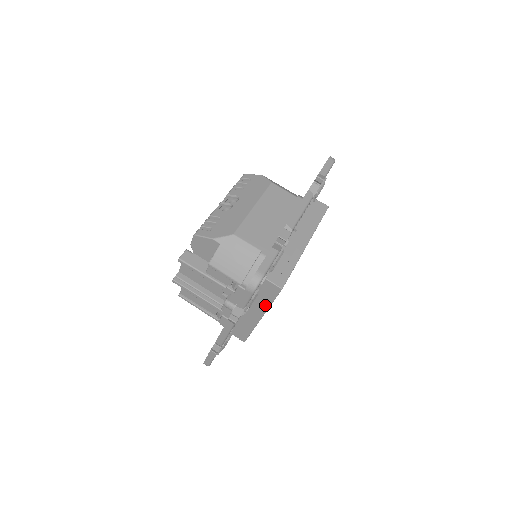
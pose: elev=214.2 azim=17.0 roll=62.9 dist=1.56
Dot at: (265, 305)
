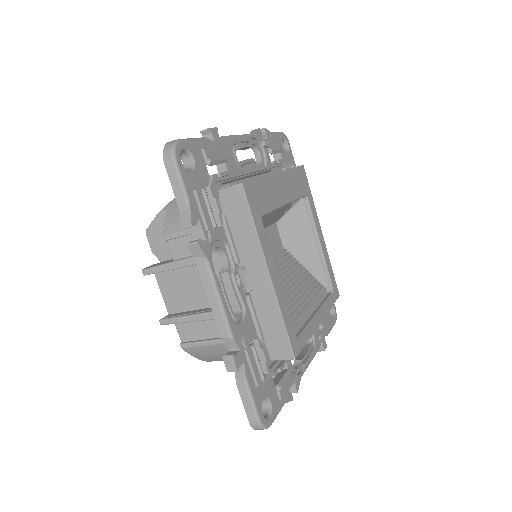
Dot at: (252, 239)
